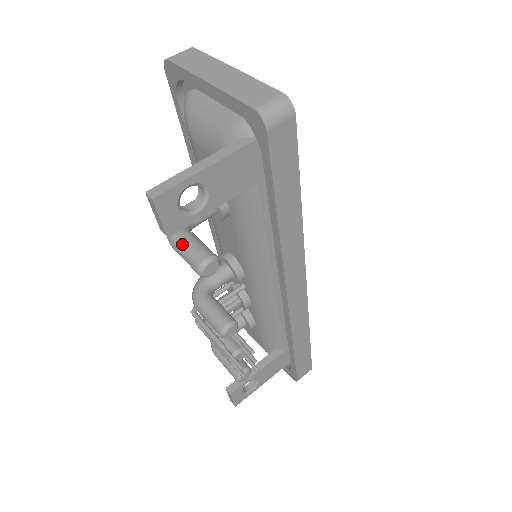
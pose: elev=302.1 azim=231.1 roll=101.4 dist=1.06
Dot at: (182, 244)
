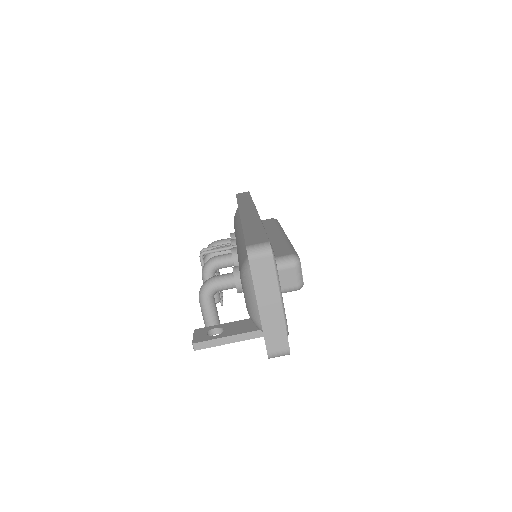
Dot at: (205, 312)
